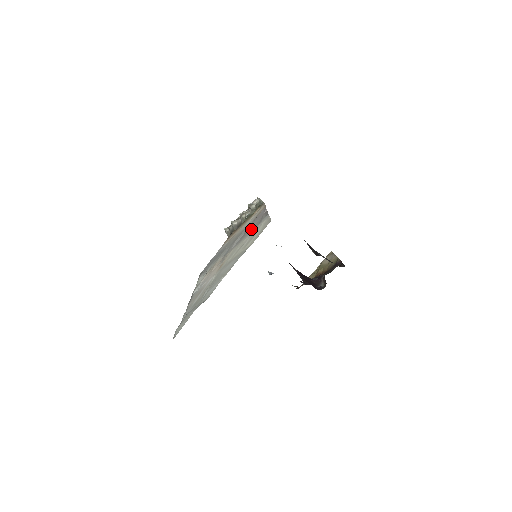
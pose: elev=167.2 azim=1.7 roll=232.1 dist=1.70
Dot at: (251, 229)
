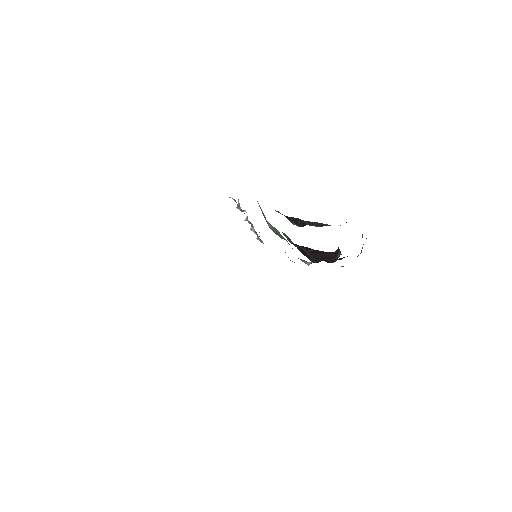
Dot at: occluded
